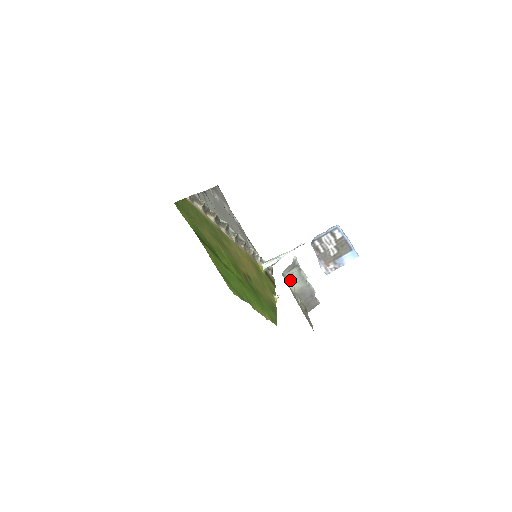
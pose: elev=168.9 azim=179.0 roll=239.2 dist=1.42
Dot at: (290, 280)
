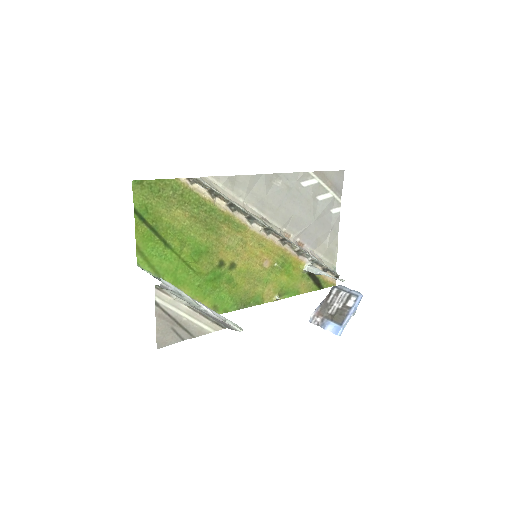
Dot at: (174, 295)
